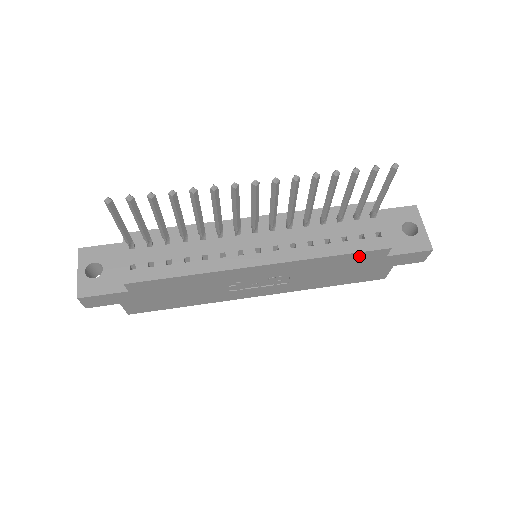
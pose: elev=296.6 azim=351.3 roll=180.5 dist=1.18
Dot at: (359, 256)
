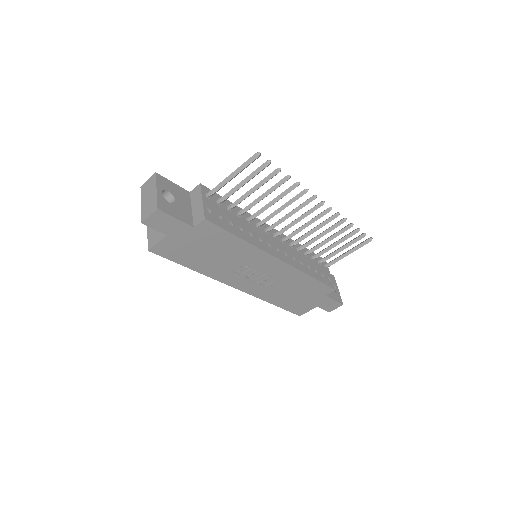
Dot at: (319, 286)
